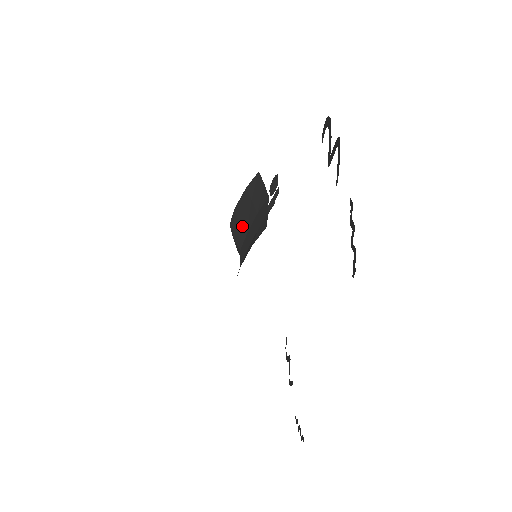
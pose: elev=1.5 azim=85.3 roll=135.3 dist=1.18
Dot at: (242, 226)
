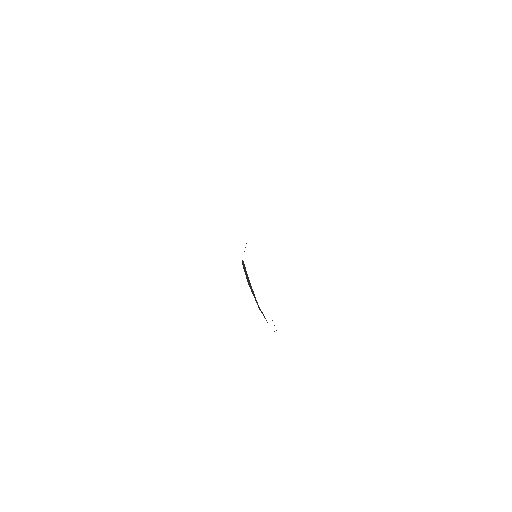
Dot at: occluded
